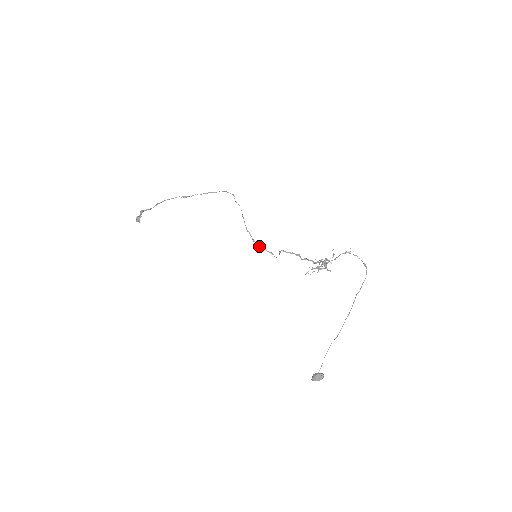
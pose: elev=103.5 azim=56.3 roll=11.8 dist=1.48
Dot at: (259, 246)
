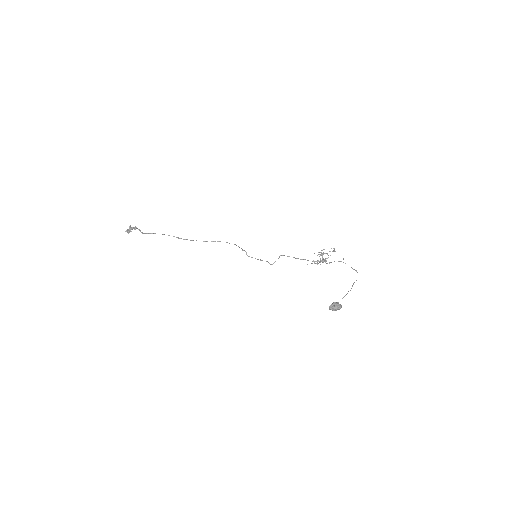
Dot at: (255, 258)
